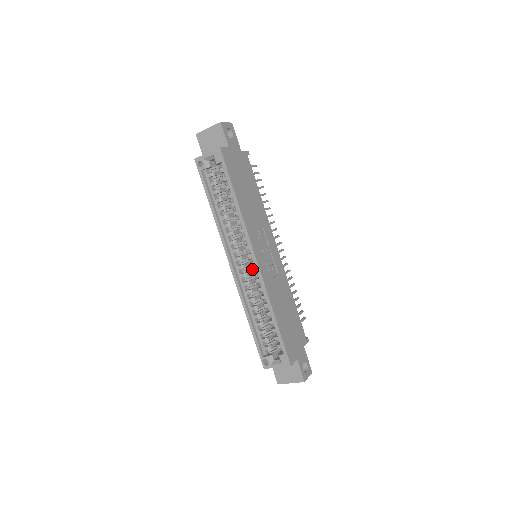
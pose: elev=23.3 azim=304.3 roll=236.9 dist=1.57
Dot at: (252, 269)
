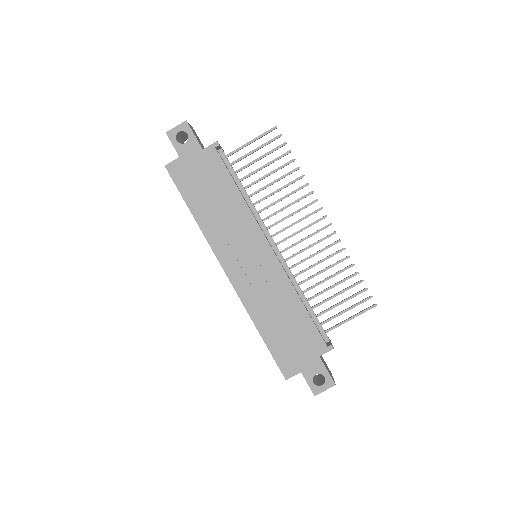
Dot at: occluded
